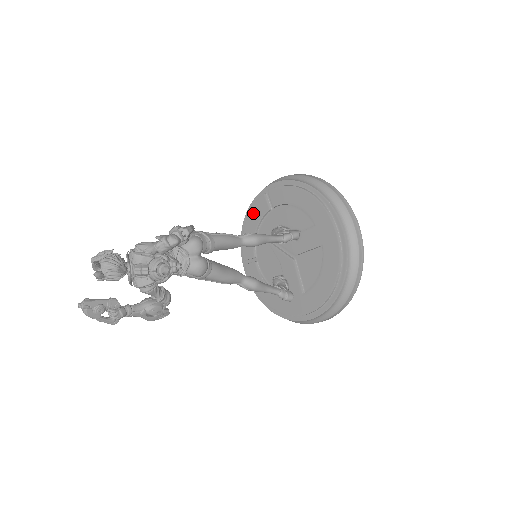
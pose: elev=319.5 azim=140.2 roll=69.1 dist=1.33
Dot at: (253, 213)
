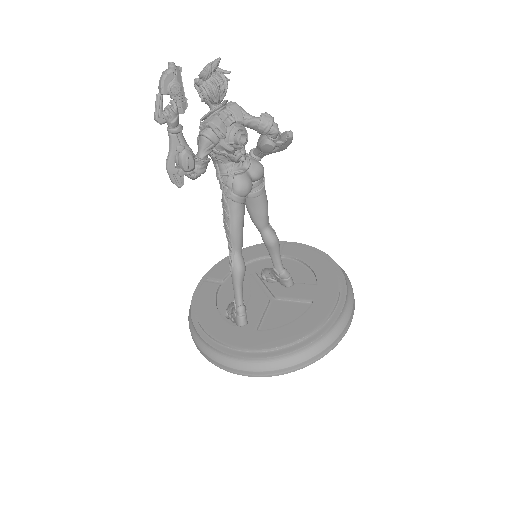
Dot at: (254, 250)
